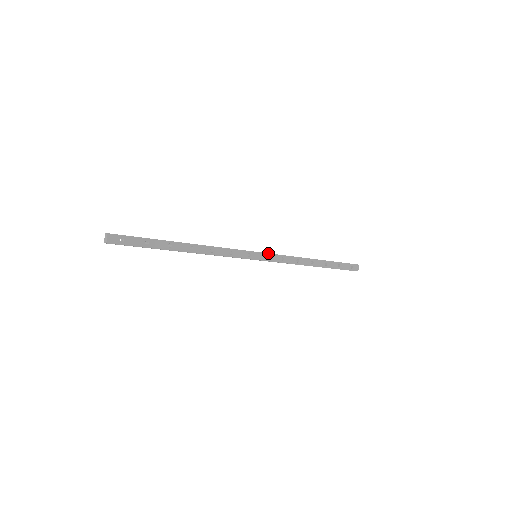
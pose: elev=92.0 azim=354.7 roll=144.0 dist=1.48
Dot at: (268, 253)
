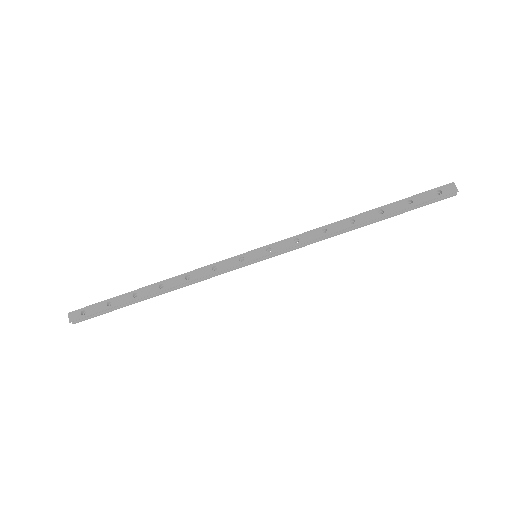
Dot at: (270, 244)
